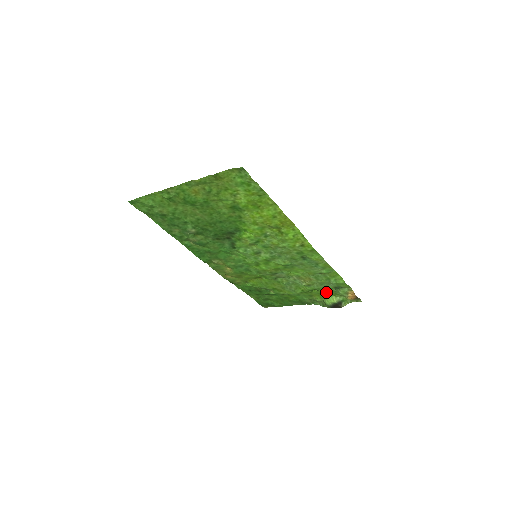
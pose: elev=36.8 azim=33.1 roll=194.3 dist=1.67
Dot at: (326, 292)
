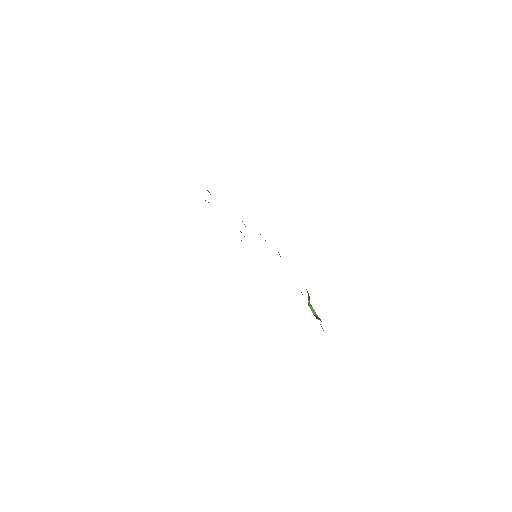
Dot at: occluded
